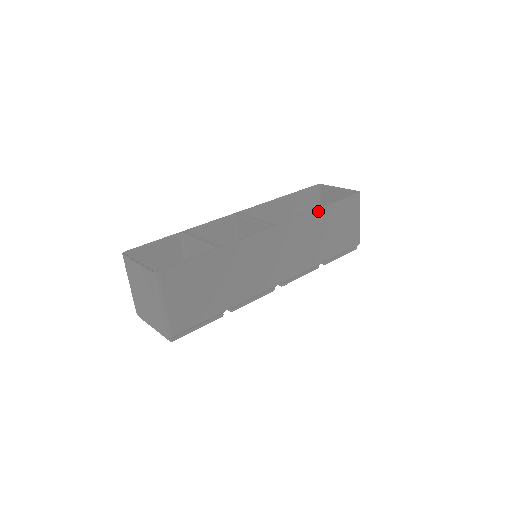
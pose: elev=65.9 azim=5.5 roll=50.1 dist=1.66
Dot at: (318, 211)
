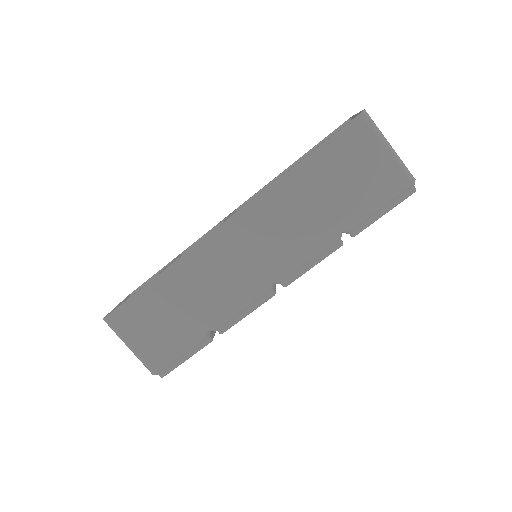
Dot at: (287, 176)
